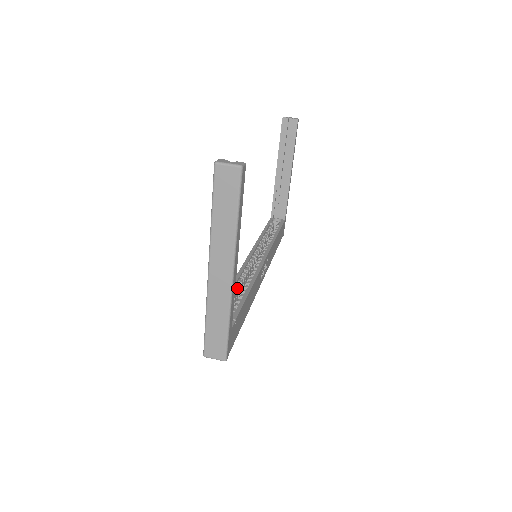
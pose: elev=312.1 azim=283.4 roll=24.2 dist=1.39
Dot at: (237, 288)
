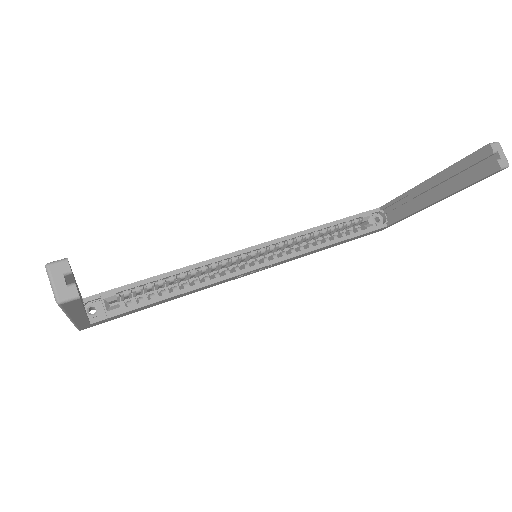
Dot at: (177, 277)
